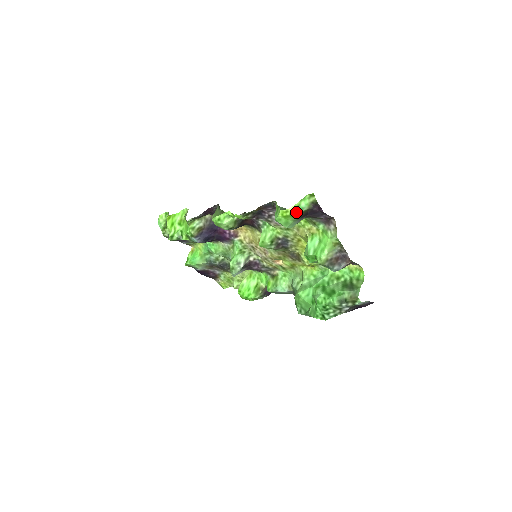
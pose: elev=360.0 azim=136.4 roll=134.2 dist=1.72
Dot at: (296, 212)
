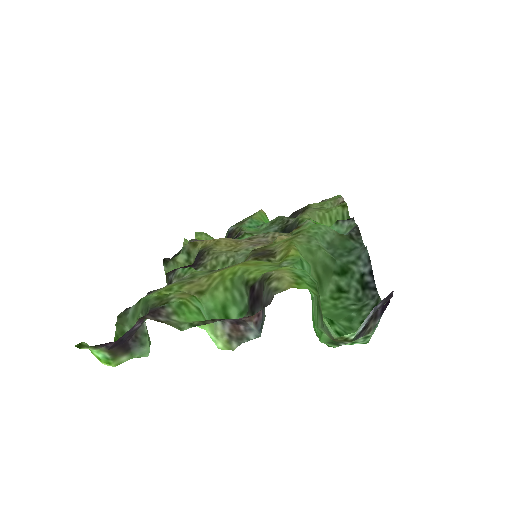
Dot at: (111, 363)
